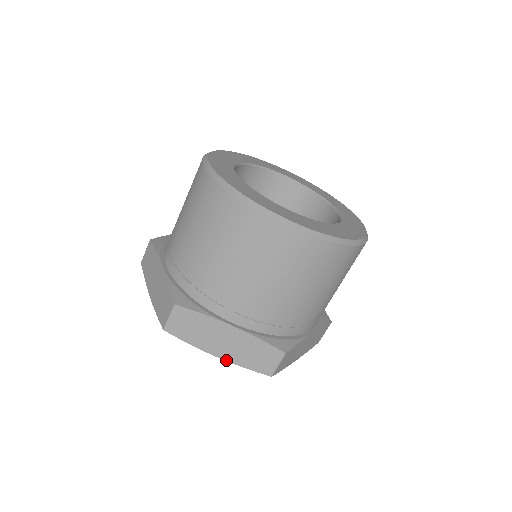
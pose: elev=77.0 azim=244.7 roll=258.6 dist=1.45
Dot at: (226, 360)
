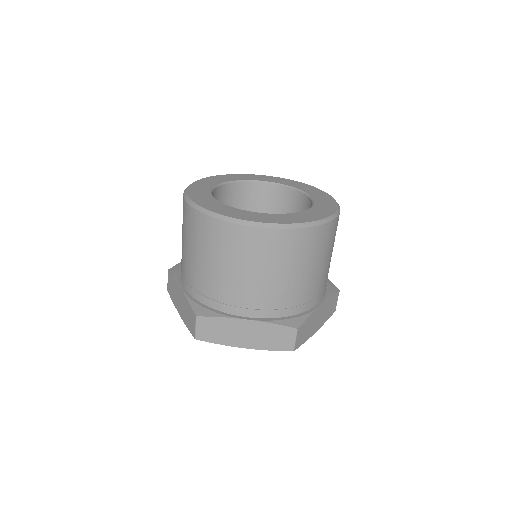
Dot at: (252, 348)
